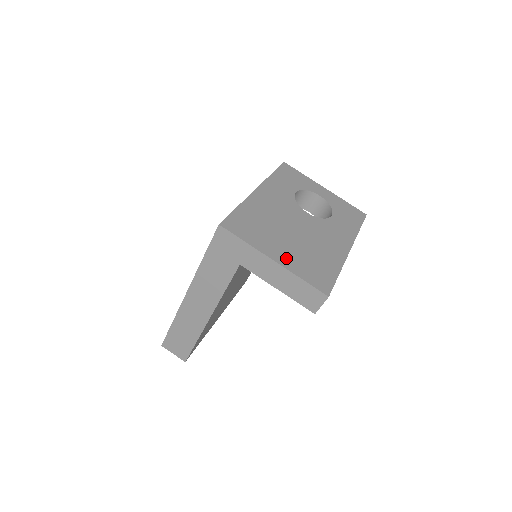
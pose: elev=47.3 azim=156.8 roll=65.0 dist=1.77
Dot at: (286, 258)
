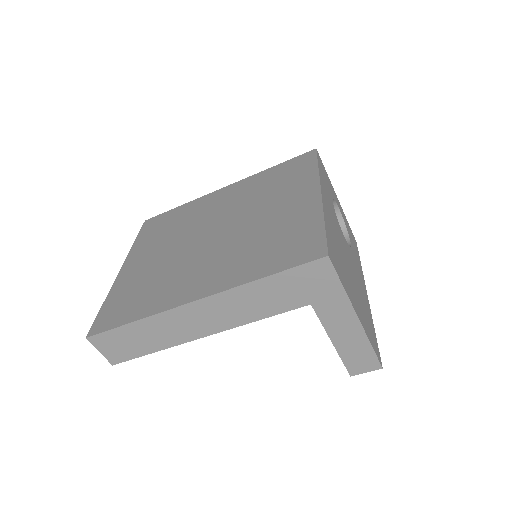
Dot at: (360, 313)
